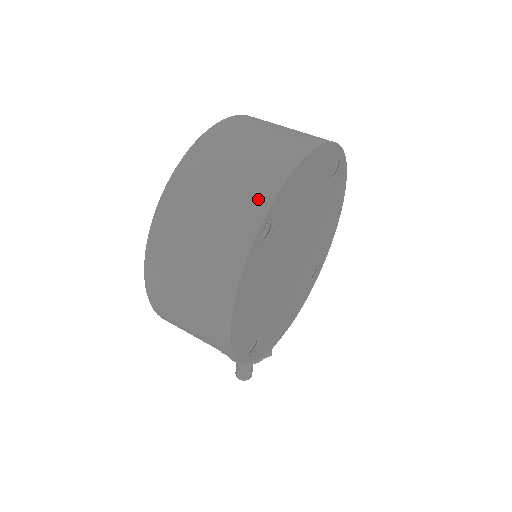
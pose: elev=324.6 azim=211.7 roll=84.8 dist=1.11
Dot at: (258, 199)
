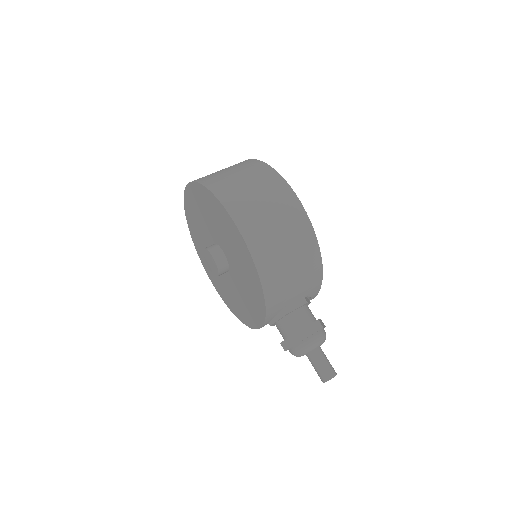
Dot at: (245, 162)
